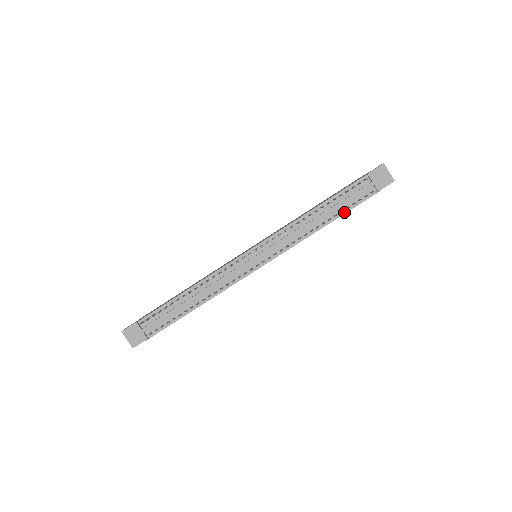
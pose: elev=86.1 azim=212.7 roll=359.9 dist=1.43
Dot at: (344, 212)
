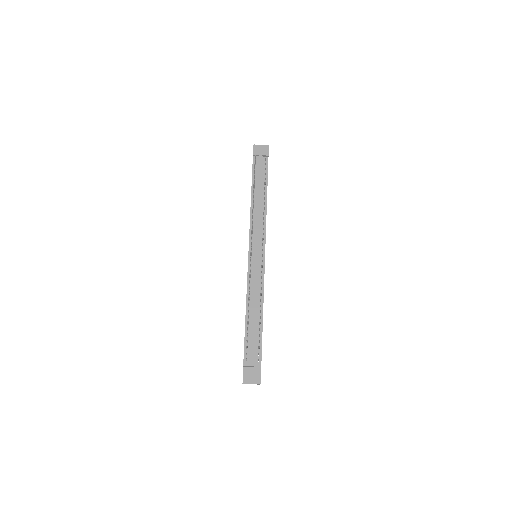
Dot at: (266, 182)
